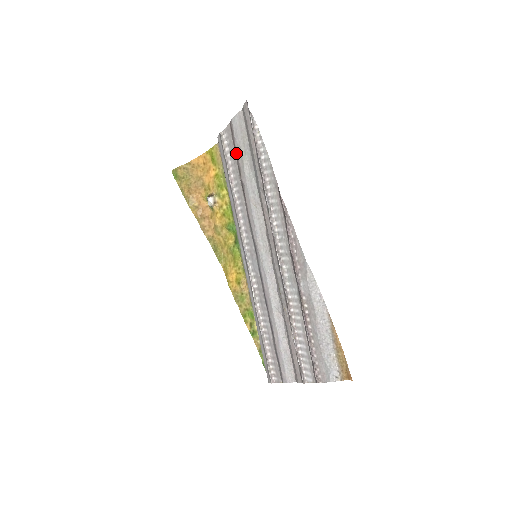
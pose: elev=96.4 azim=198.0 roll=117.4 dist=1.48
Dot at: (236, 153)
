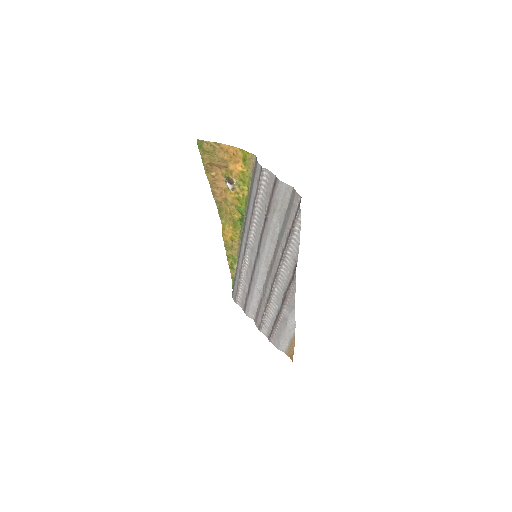
Dot at: (271, 200)
